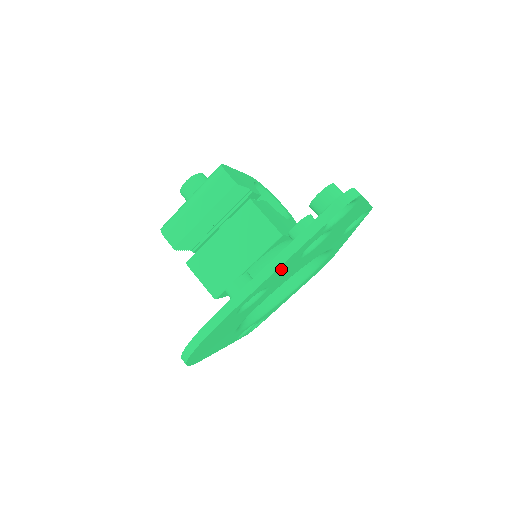
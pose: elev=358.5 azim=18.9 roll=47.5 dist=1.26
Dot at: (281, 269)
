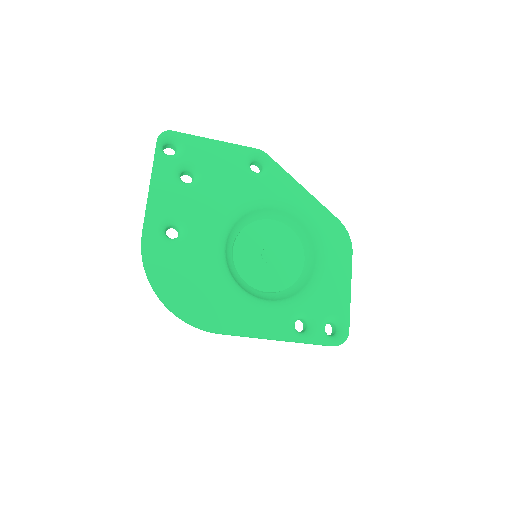
Dot at: (161, 194)
